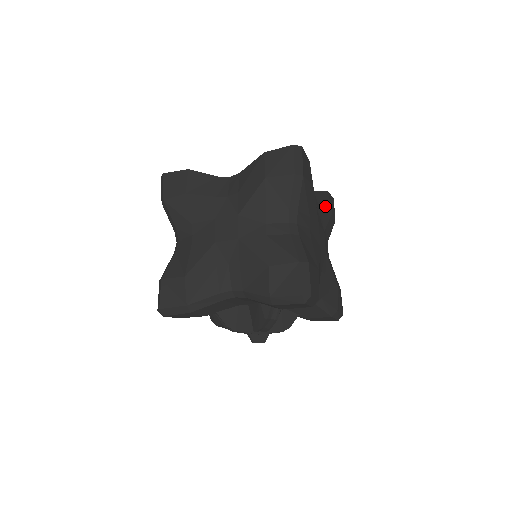
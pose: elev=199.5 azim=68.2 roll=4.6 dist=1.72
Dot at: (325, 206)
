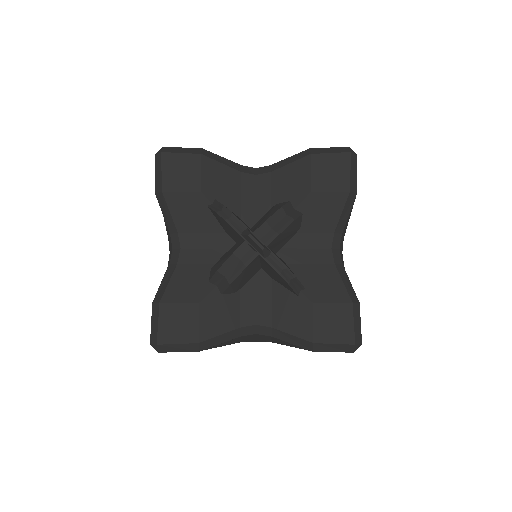
Dot at: occluded
